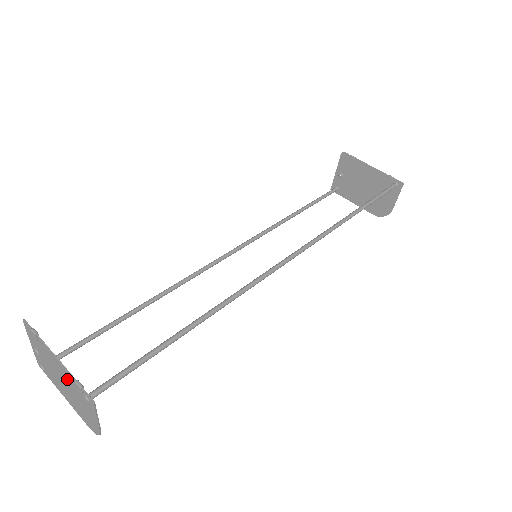
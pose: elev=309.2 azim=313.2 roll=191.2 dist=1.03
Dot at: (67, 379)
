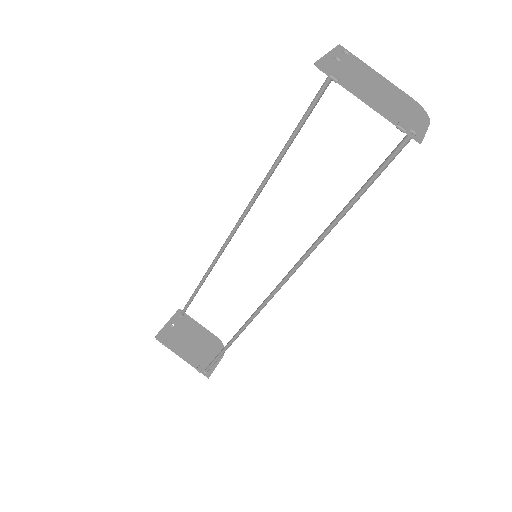
Dot at: (193, 356)
